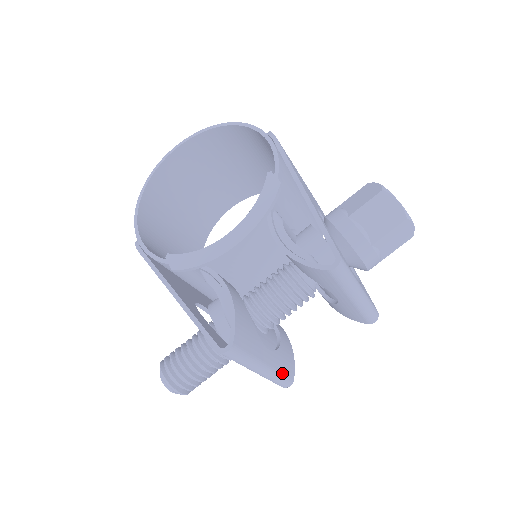
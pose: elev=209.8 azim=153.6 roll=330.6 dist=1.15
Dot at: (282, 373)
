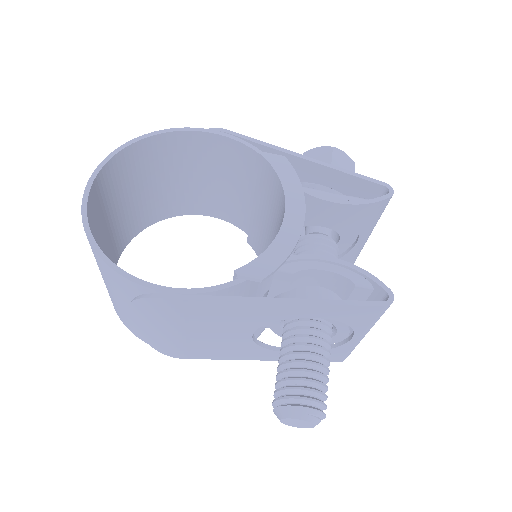
Dot at: occluded
